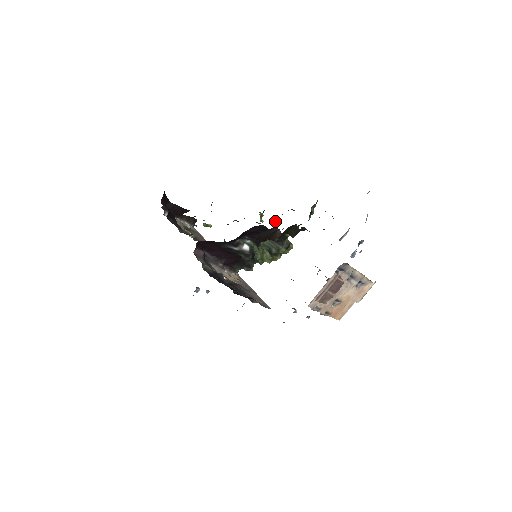
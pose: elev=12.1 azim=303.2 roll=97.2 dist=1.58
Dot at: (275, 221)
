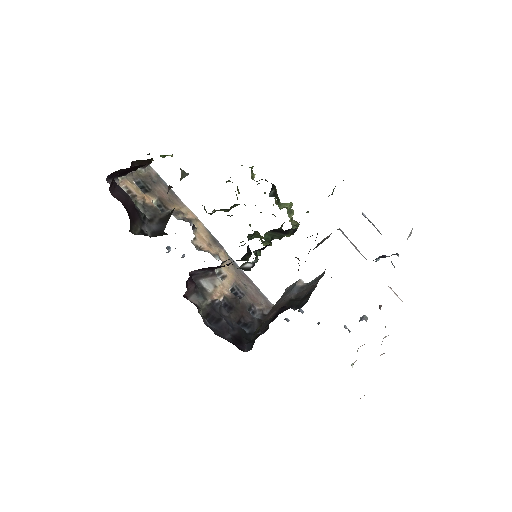
Dot at: (275, 187)
